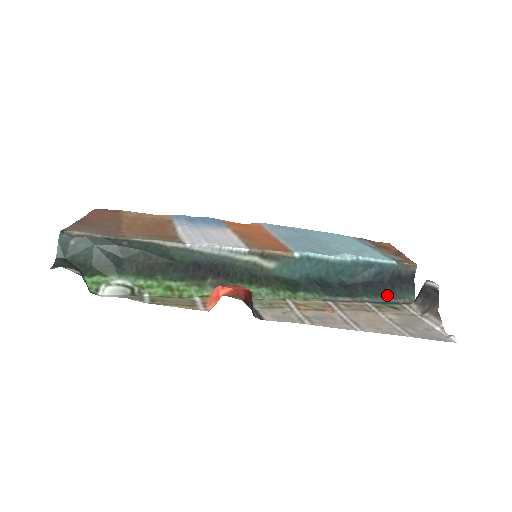
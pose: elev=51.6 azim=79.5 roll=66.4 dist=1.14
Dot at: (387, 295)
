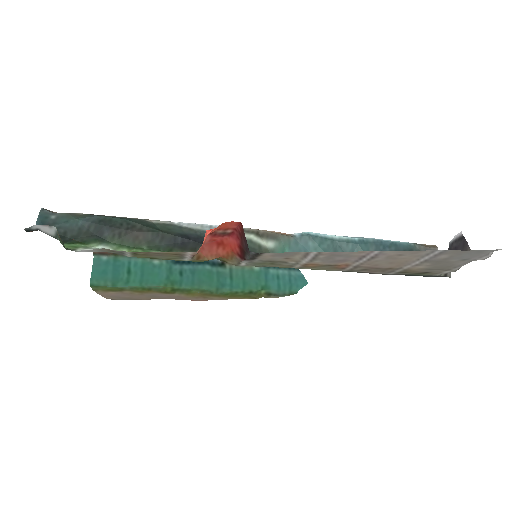
Dot at: occluded
